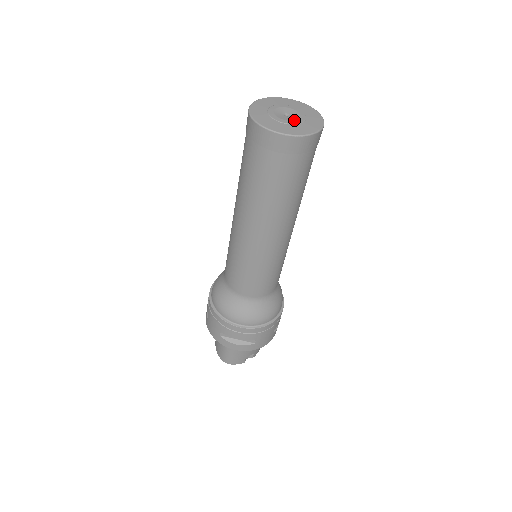
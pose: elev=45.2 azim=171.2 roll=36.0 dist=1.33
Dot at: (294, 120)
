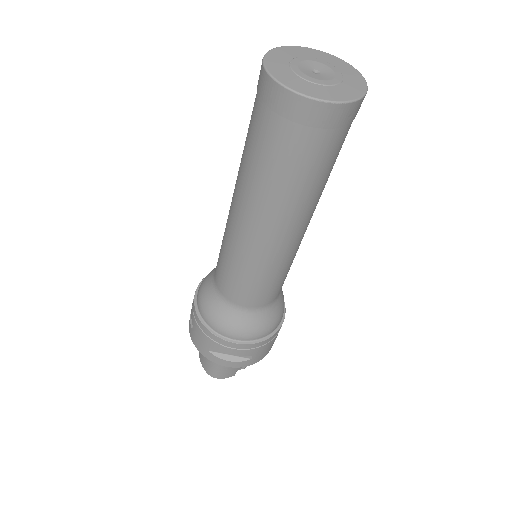
Dot at: (328, 79)
